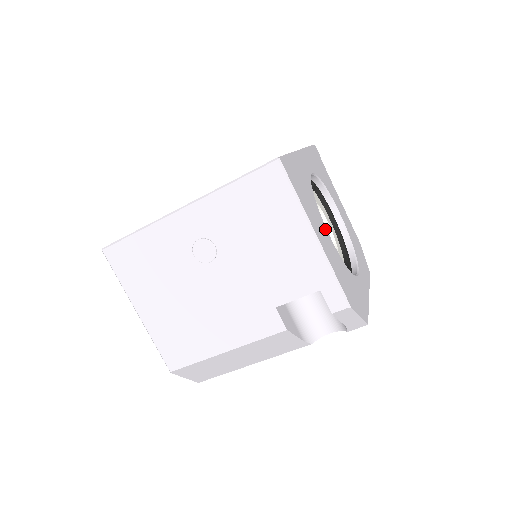
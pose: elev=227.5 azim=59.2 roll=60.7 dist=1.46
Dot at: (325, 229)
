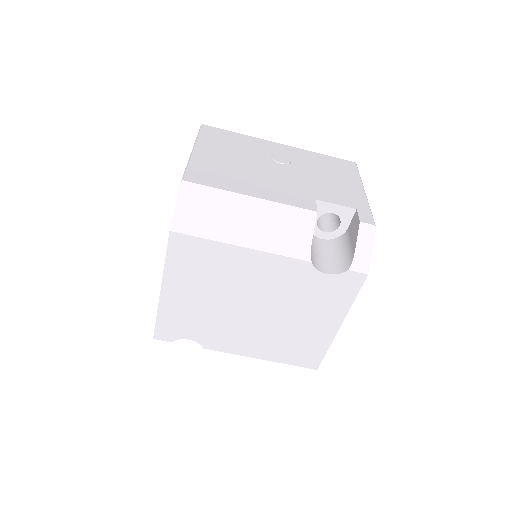
Dot at: occluded
